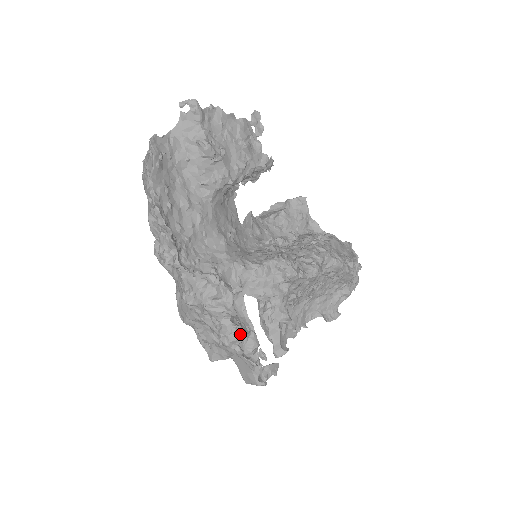
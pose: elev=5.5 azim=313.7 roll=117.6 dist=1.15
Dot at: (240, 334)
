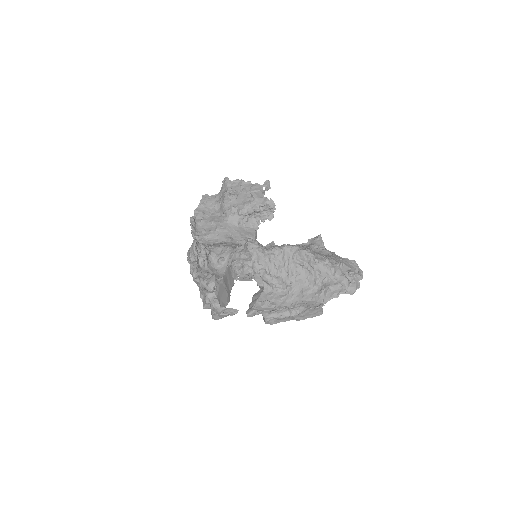
Dot at: (207, 276)
